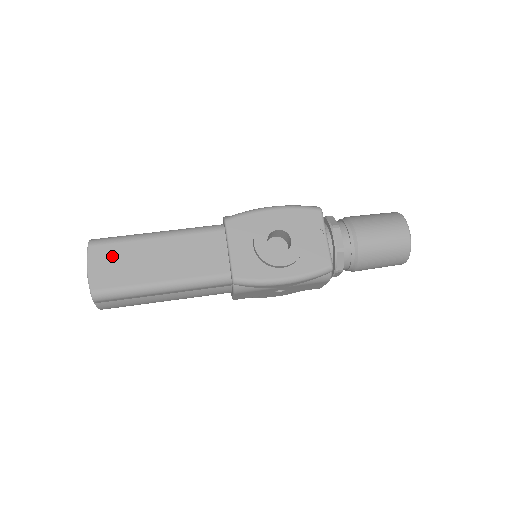
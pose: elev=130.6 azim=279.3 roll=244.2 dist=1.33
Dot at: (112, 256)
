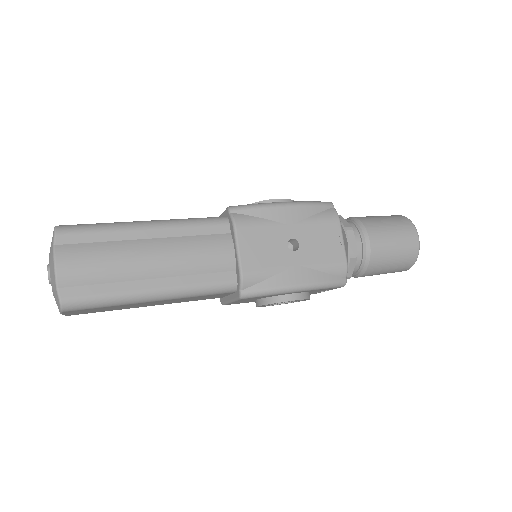
Dot at: occluded
